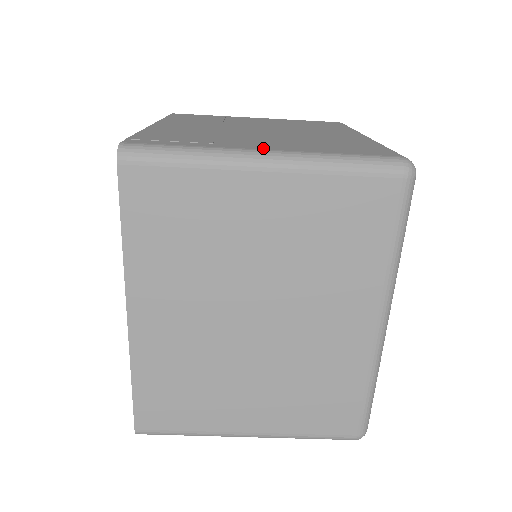
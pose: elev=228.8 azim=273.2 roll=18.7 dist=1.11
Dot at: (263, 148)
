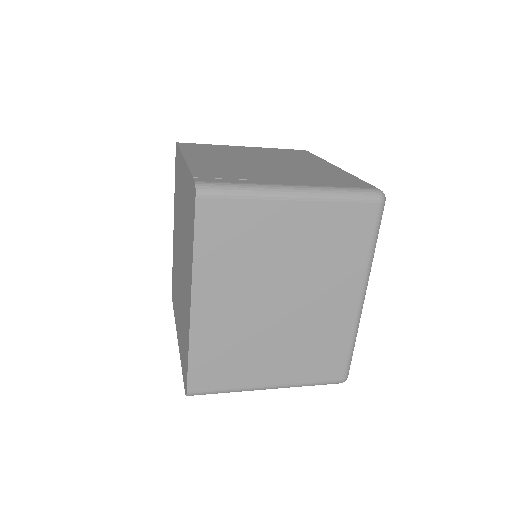
Dot at: (290, 184)
